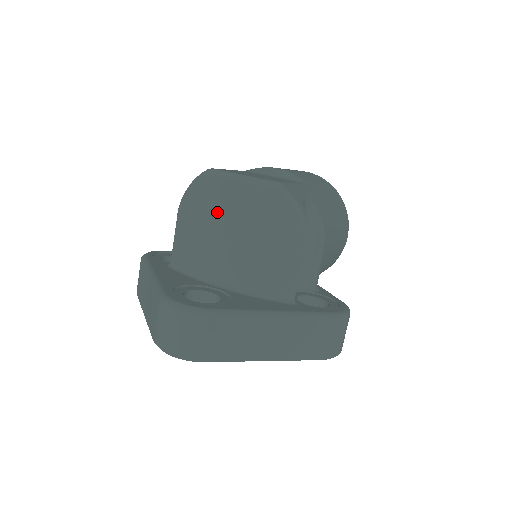
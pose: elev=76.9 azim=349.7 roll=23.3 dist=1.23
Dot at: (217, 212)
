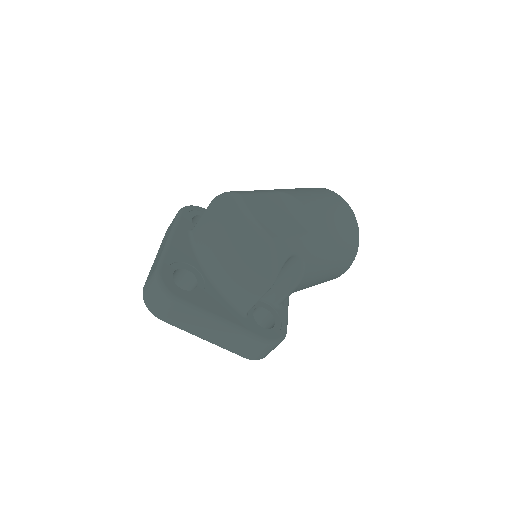
Dot at: (227, 228)
